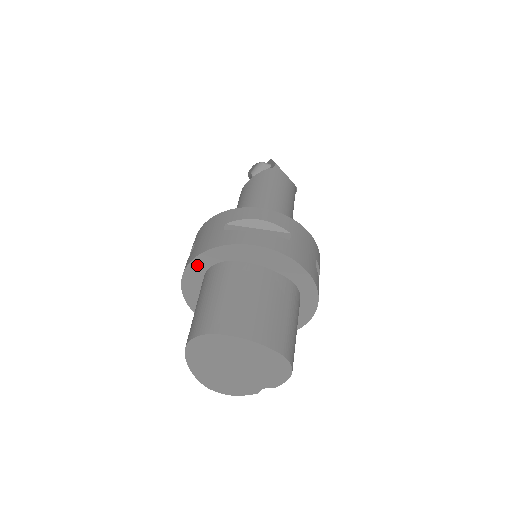
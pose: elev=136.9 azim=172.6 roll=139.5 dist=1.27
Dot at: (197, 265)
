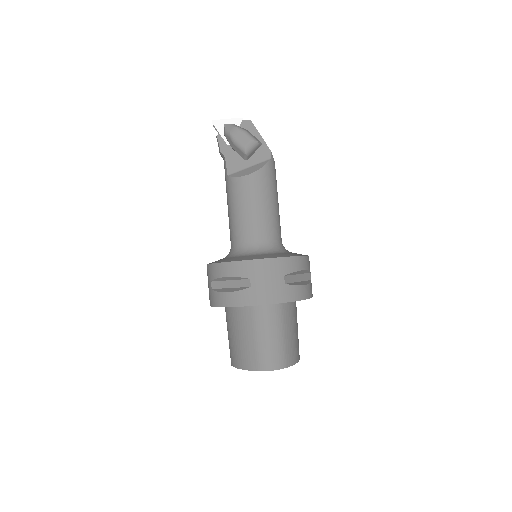
Dot at: occluded
